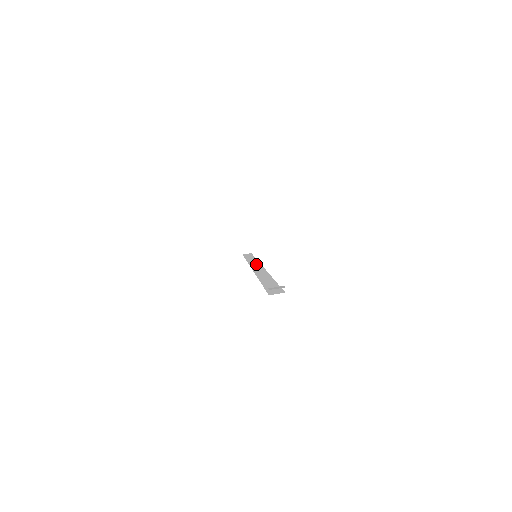
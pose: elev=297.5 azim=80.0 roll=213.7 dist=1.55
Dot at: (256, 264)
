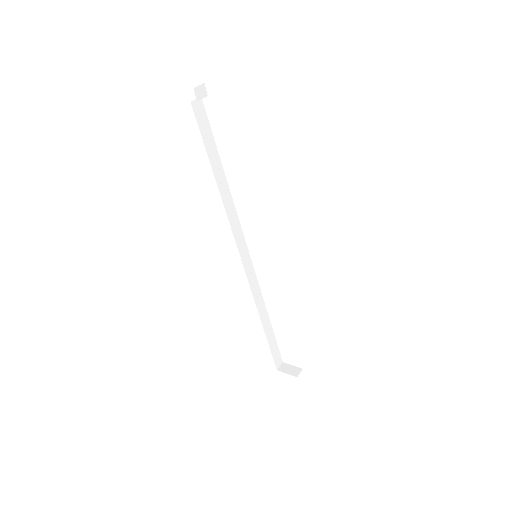
Dot at: occluded
